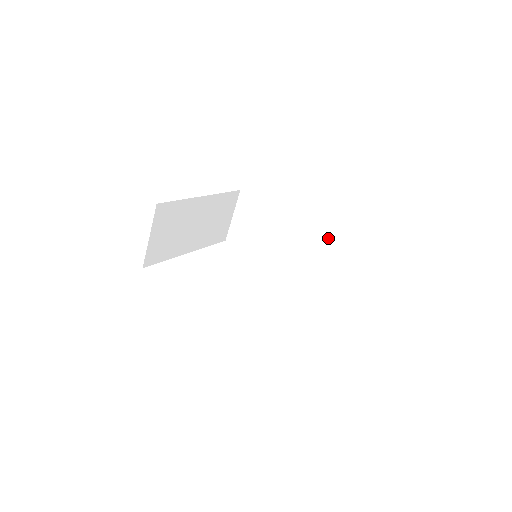
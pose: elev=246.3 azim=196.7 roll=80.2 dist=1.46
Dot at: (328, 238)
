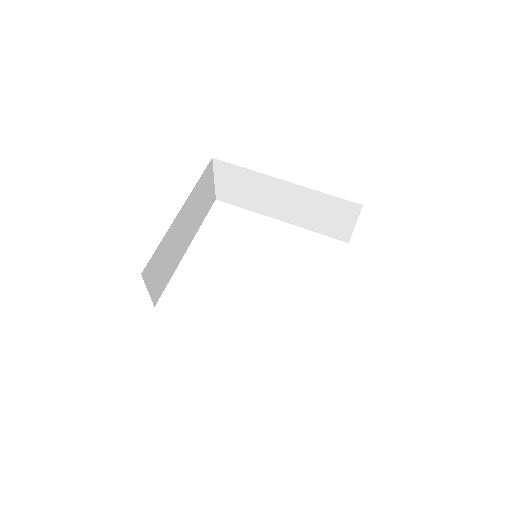
Dot at: (325, 198)
